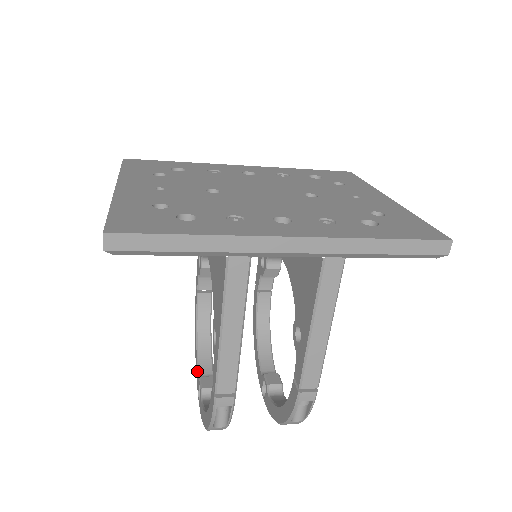
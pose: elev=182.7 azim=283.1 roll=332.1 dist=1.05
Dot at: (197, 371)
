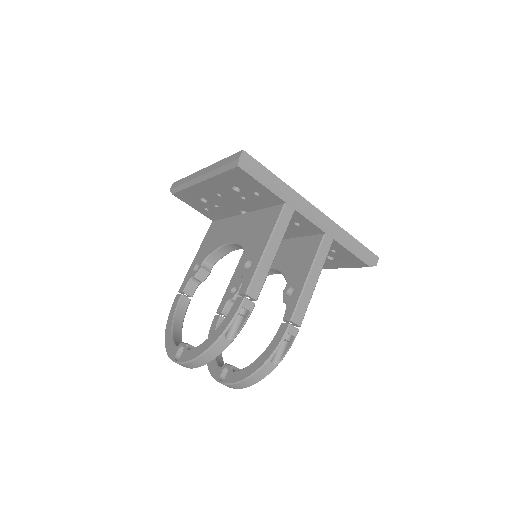
Dot at: (173, 345)
